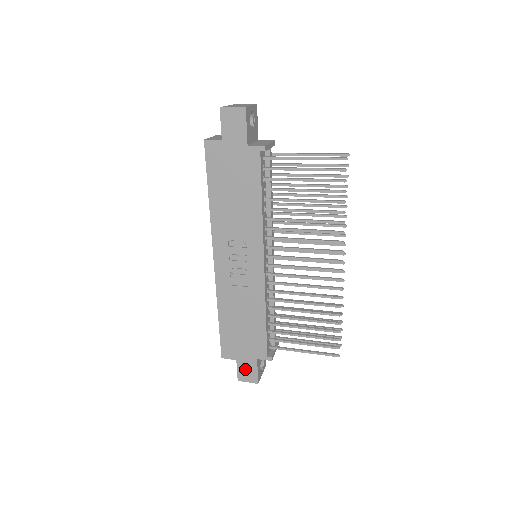
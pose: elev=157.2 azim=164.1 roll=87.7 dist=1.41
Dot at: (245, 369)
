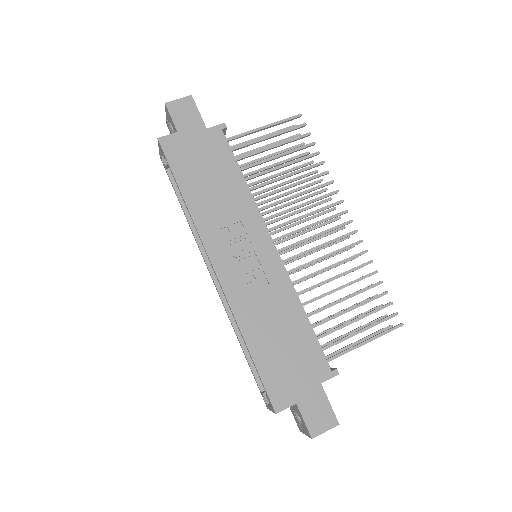
Dot at: (313, 411)
